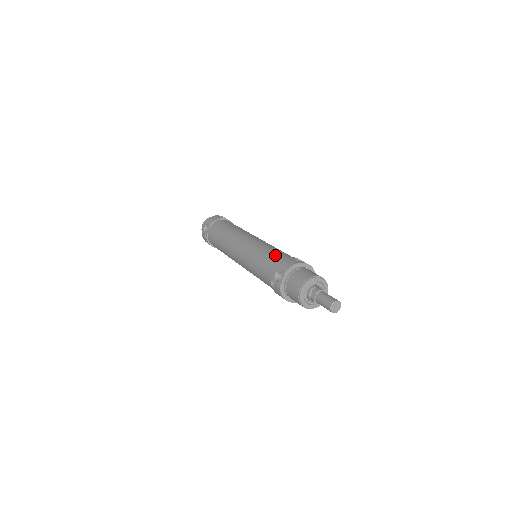
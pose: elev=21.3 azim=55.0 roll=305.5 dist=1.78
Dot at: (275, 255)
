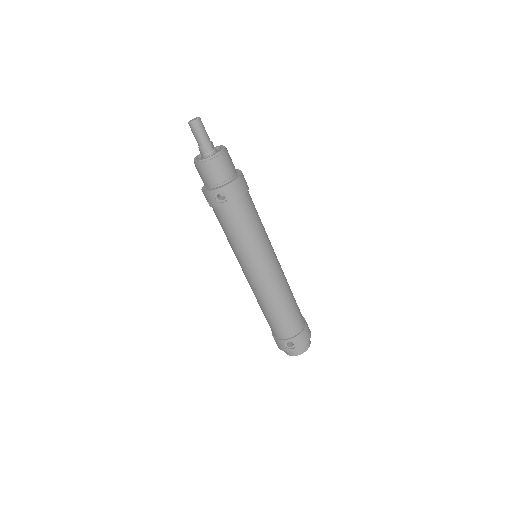
Dot at: occluded
